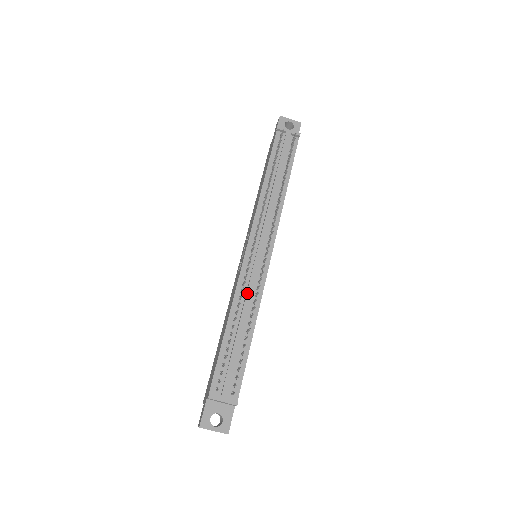
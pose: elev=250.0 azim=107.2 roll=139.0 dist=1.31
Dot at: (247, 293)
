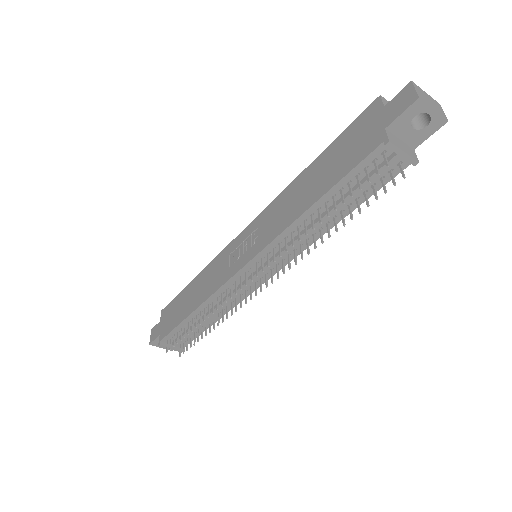
Dot at: occluded
